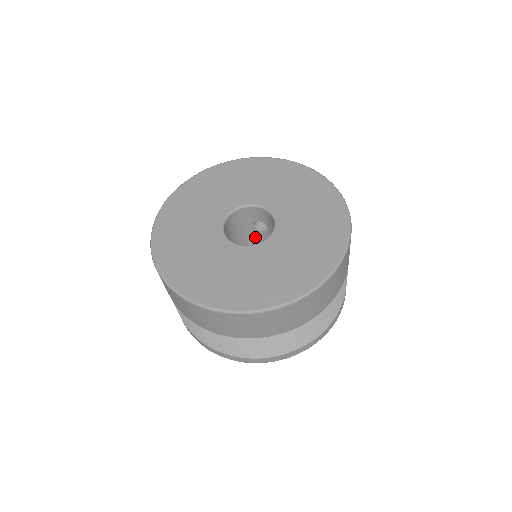
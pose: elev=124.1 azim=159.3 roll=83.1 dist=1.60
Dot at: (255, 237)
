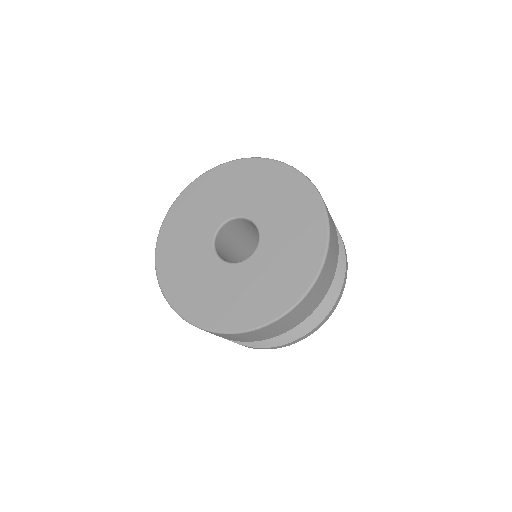
Dot at: occluded
